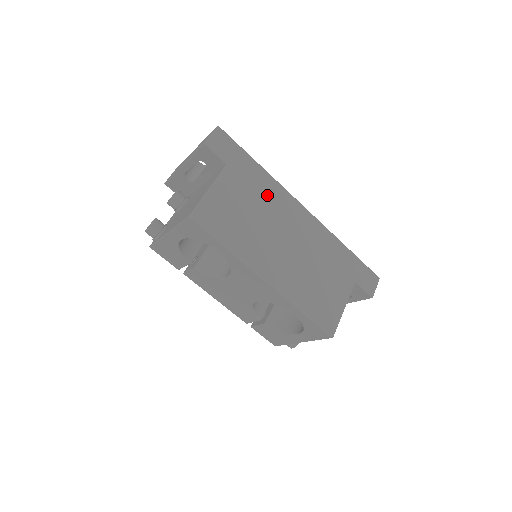
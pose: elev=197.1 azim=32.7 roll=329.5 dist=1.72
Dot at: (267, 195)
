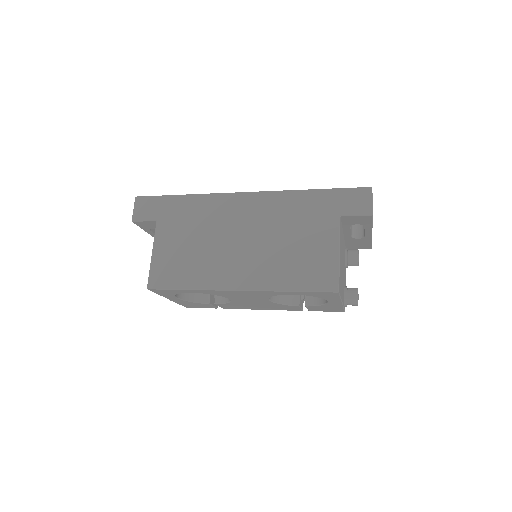
Dot at: (202, 214)
